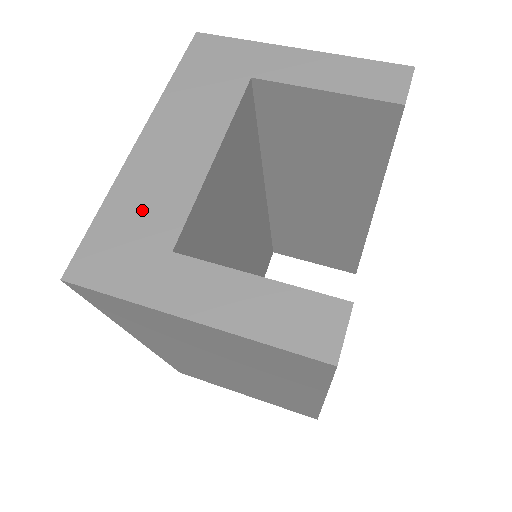
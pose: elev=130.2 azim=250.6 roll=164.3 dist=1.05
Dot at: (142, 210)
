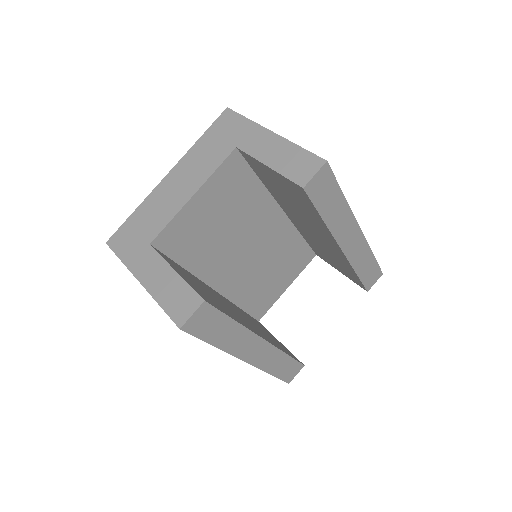
Dot at: (149, 217)
